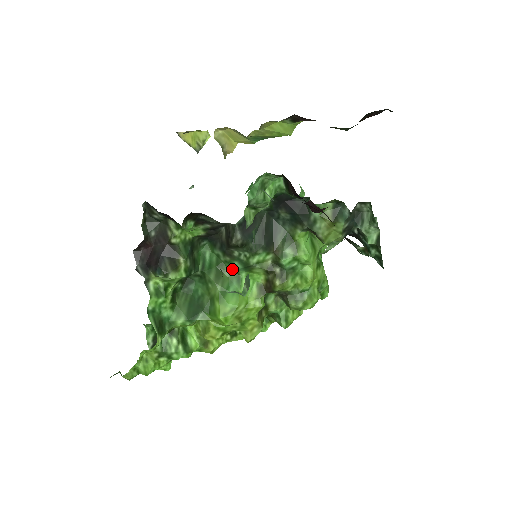
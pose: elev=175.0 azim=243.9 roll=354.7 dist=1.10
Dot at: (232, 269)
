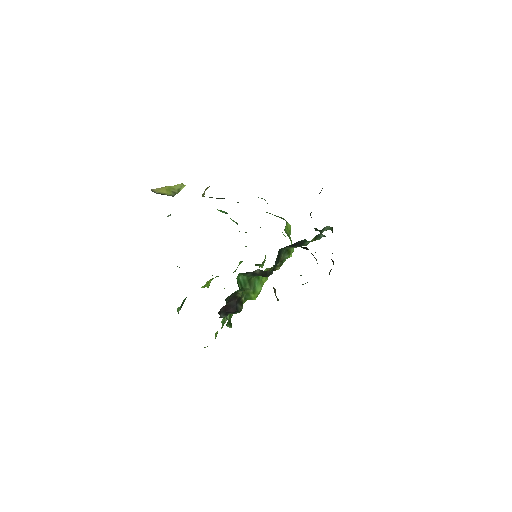
Dot at: (256, 277)
